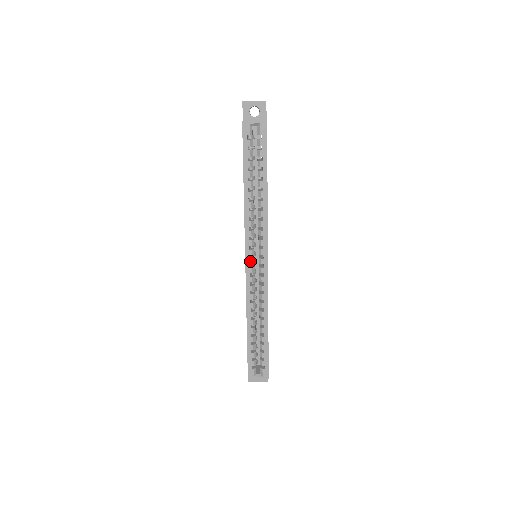
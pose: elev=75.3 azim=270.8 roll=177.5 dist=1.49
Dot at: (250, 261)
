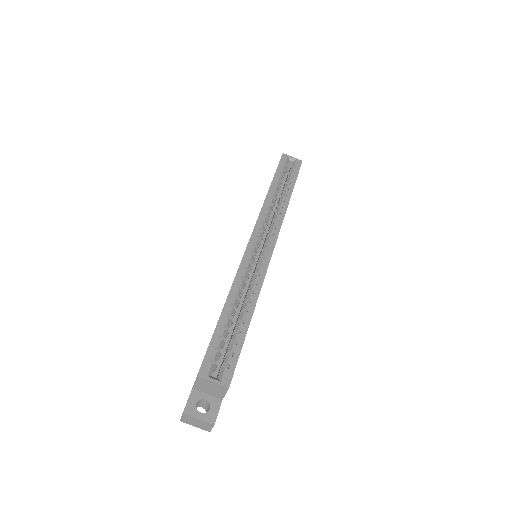
Dot at: (255, 240)
